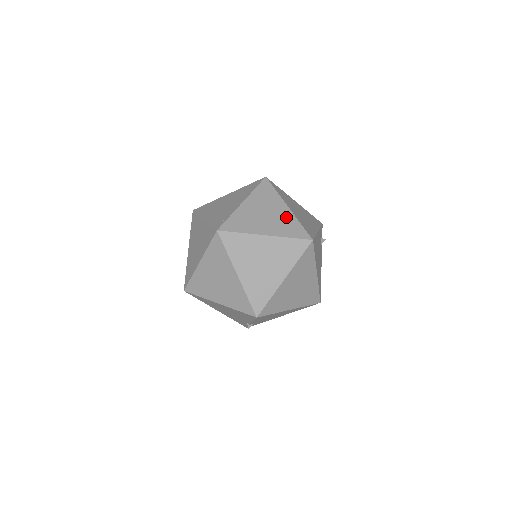
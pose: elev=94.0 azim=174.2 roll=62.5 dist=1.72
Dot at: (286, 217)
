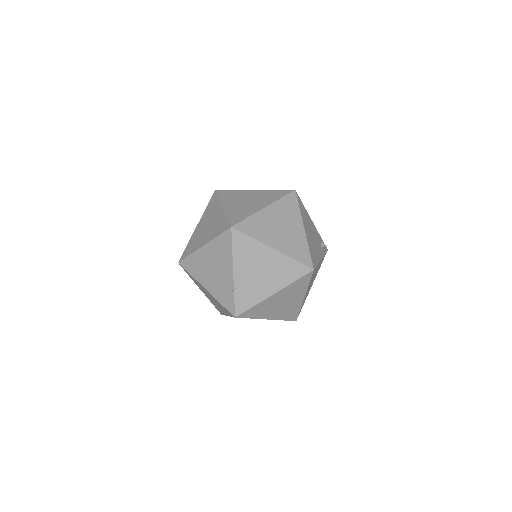
Dot at: occluded
